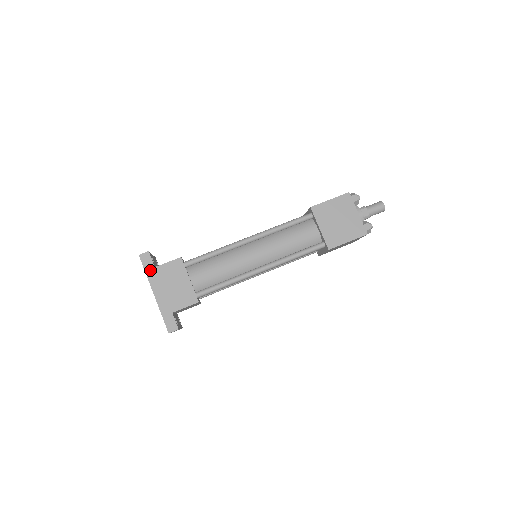
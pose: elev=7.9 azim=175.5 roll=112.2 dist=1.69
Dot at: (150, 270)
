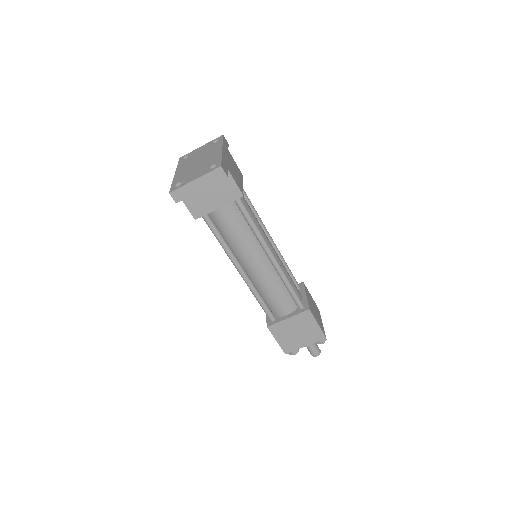
Dot at: (226, 145)
